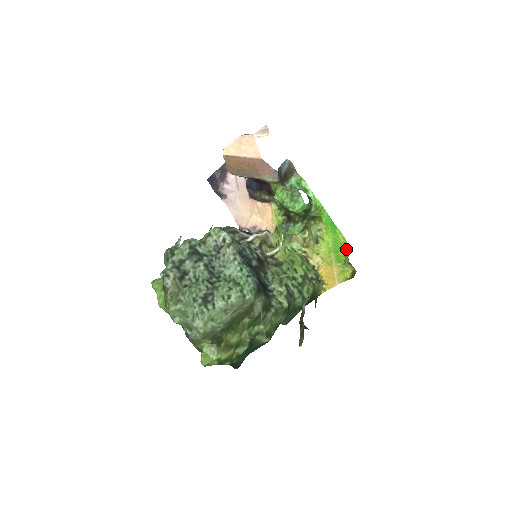
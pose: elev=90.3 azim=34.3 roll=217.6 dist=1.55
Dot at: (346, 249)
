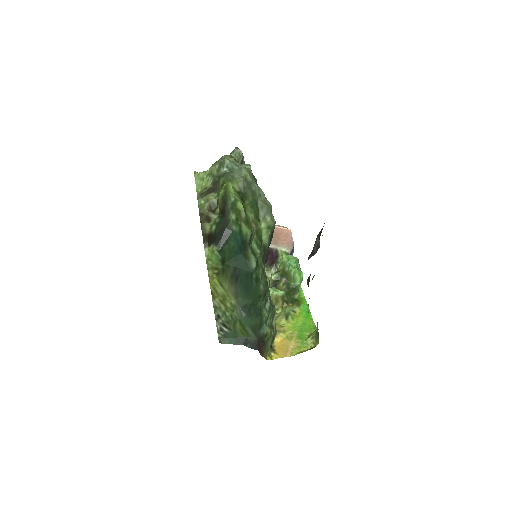
Dot at: (313, 330)
